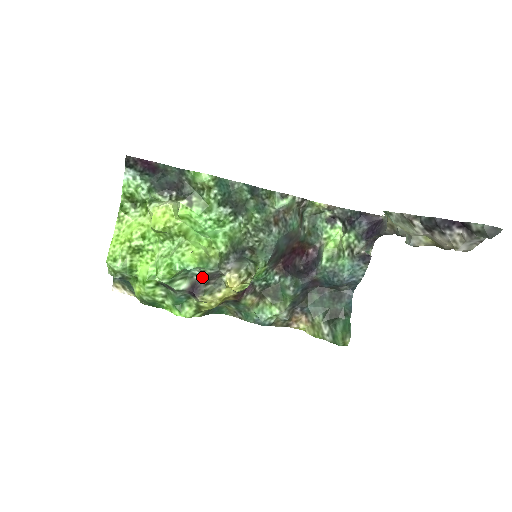
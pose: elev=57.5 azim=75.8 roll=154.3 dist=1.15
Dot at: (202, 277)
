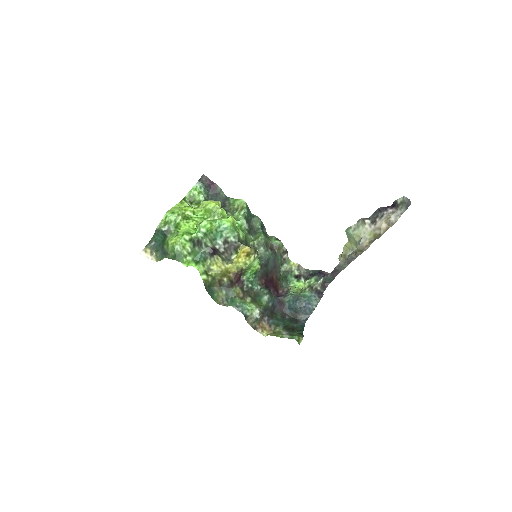
Dot at: (222, 247)
